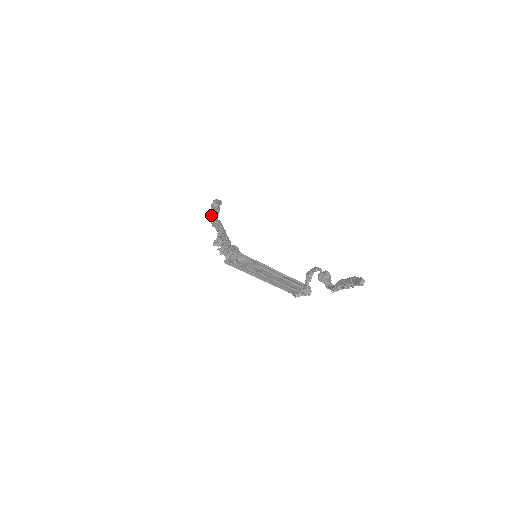
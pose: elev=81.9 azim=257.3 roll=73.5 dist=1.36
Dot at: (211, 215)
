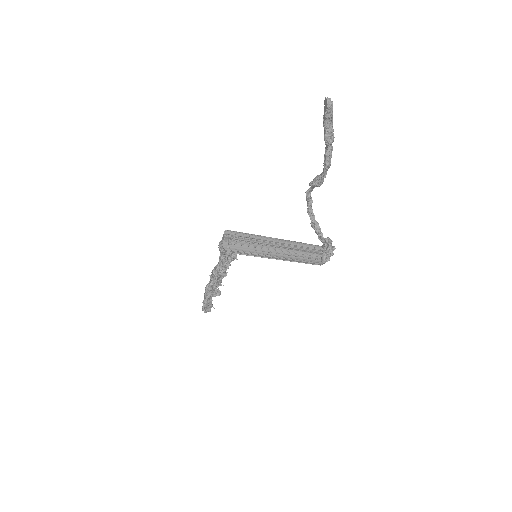
Dot at: occluded
